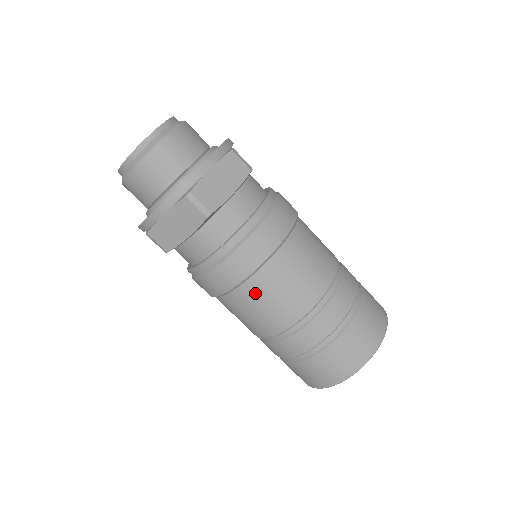
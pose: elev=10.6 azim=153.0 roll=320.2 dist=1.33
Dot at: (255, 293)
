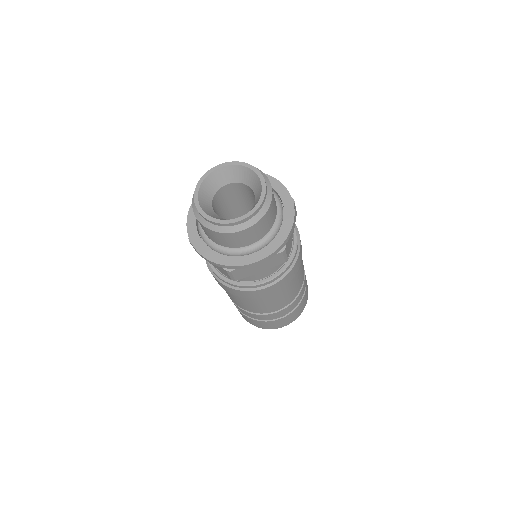
Dot at: (278, 295)
